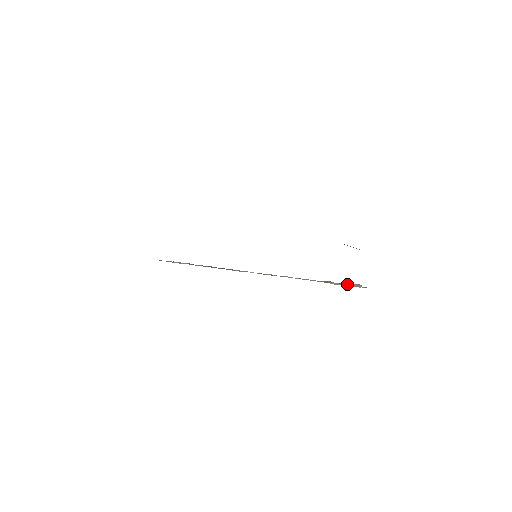
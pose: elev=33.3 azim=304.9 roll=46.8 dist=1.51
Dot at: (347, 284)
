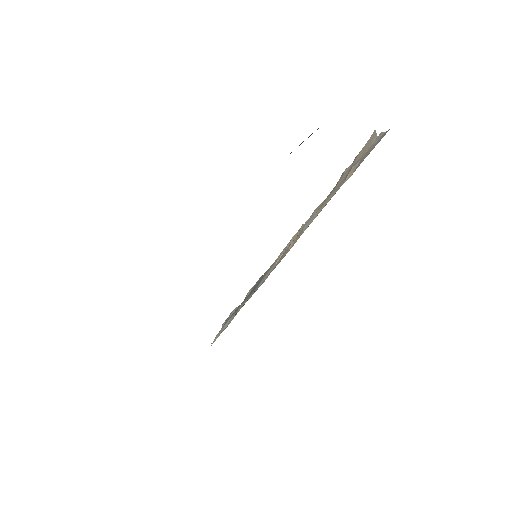
Dot at: (361, 152)
